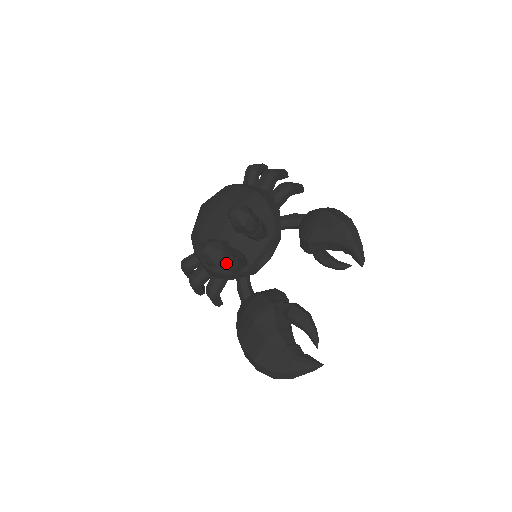
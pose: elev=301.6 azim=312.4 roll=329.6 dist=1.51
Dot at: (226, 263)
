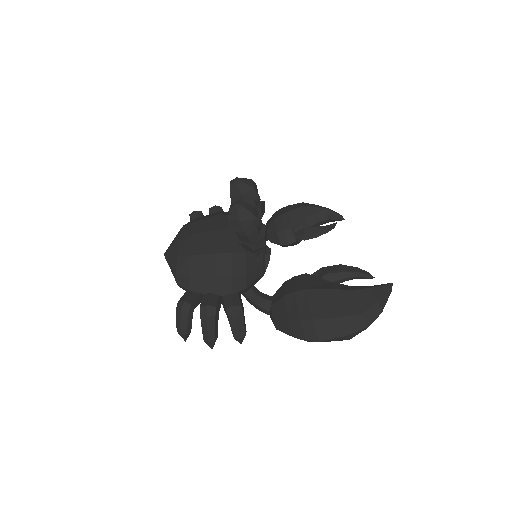
Dot at: (258, 222)
